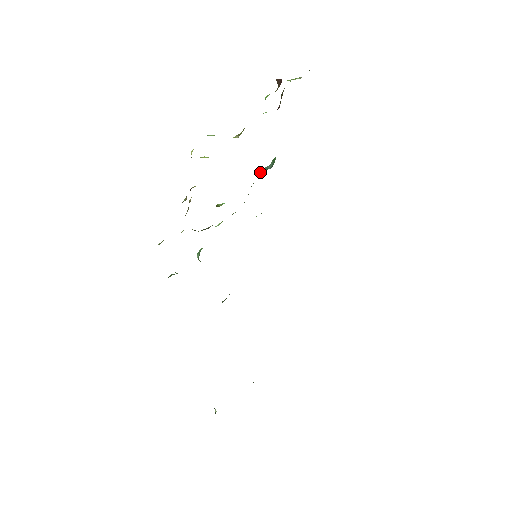
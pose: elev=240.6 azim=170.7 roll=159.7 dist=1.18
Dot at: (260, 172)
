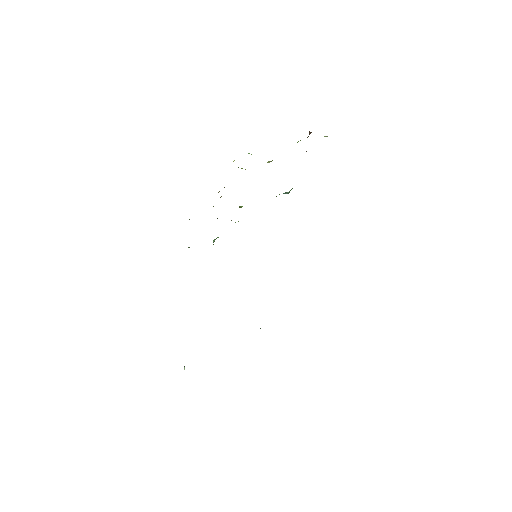
Dot at: (279, 194)
